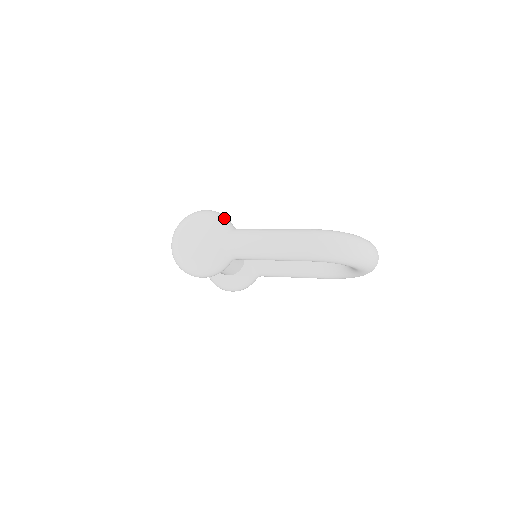
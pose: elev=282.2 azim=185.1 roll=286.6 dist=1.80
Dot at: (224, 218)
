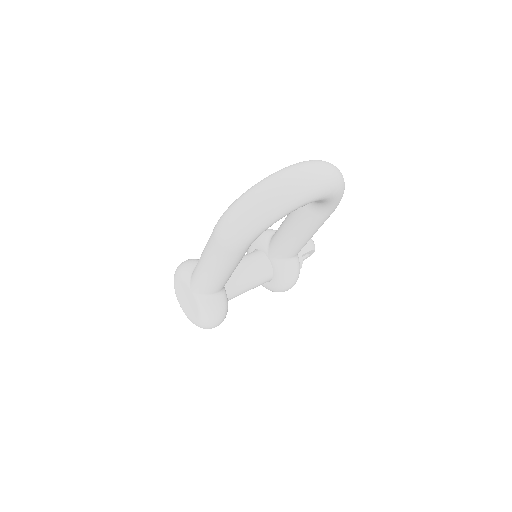
Dot at: (185, 266)
